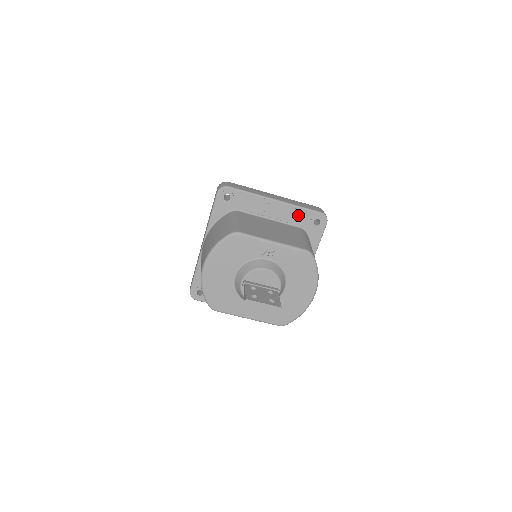
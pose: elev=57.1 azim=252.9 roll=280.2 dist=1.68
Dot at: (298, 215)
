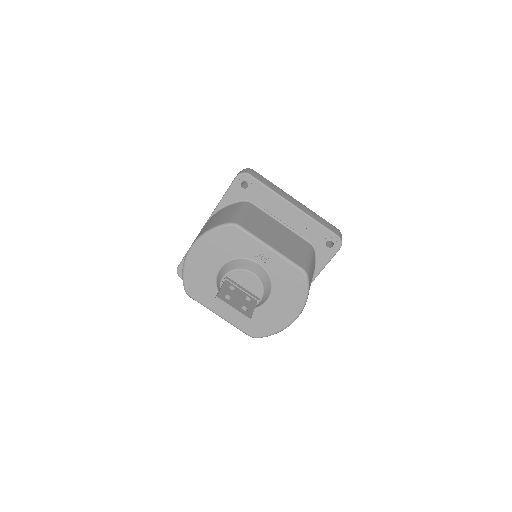
Dot at: (312, 229)
